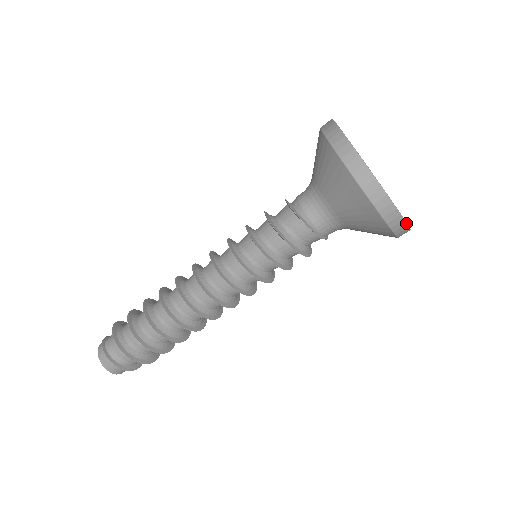
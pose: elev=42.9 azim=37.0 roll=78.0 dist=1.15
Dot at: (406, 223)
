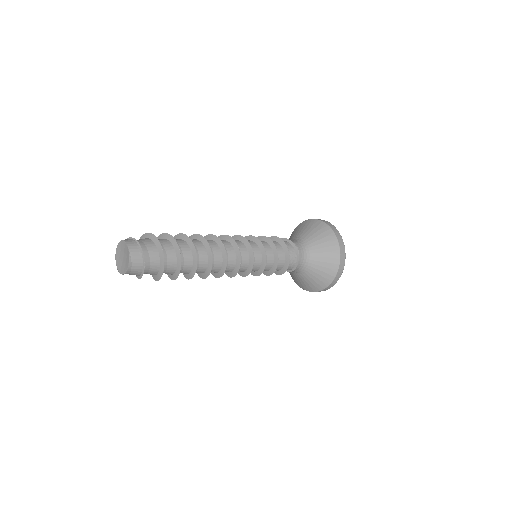
Dot at: occluded
